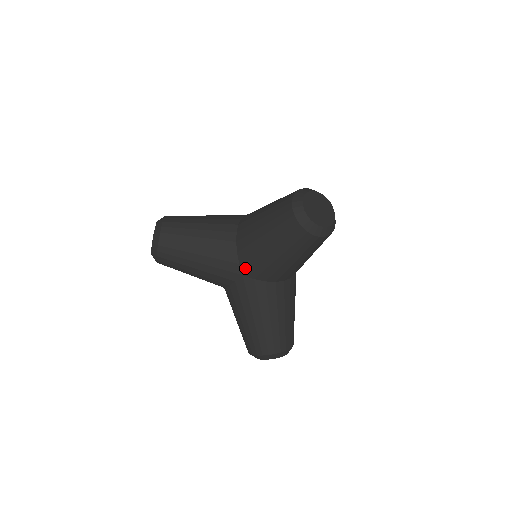
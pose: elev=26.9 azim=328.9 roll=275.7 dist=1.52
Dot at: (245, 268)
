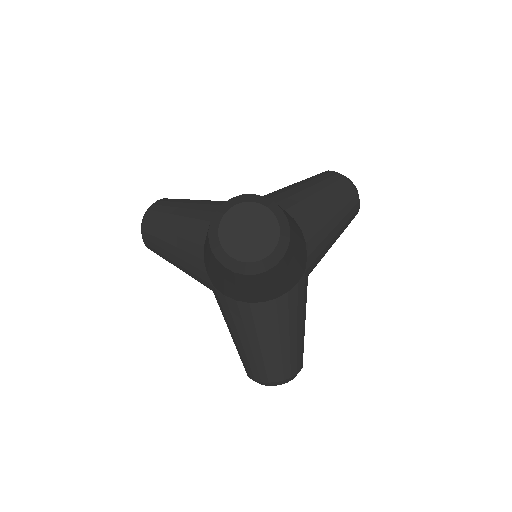
Dot at: (212, 281)
